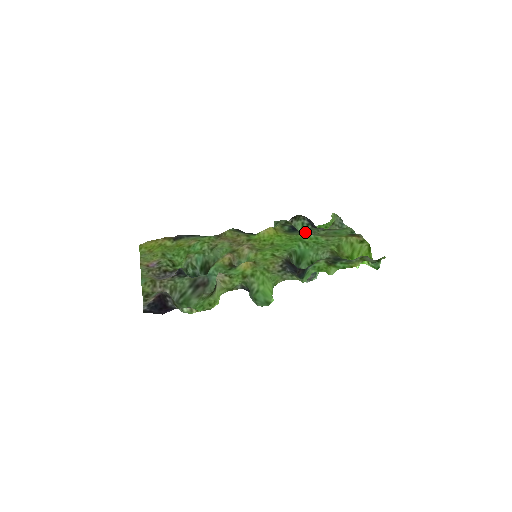
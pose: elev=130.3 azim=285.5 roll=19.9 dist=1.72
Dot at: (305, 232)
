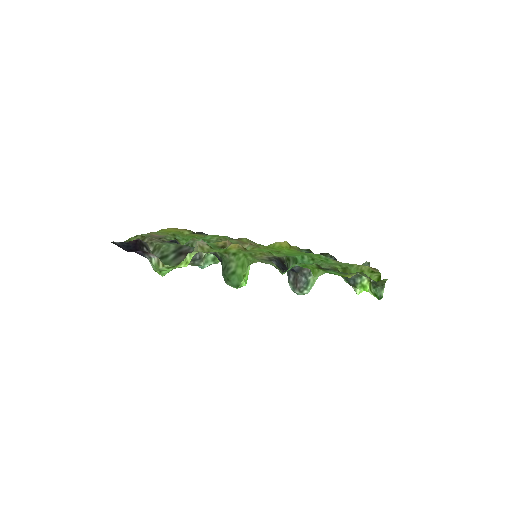
Dot at: occluded
